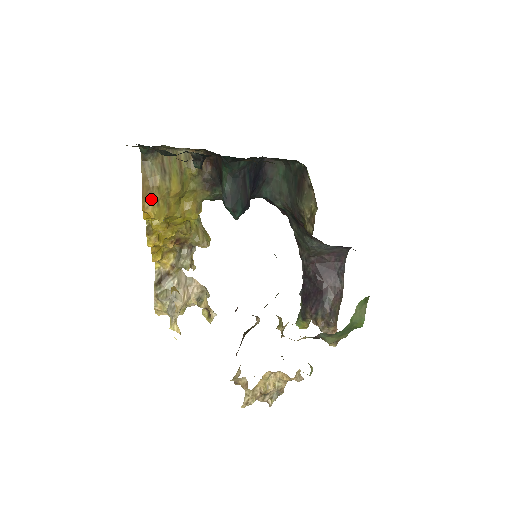
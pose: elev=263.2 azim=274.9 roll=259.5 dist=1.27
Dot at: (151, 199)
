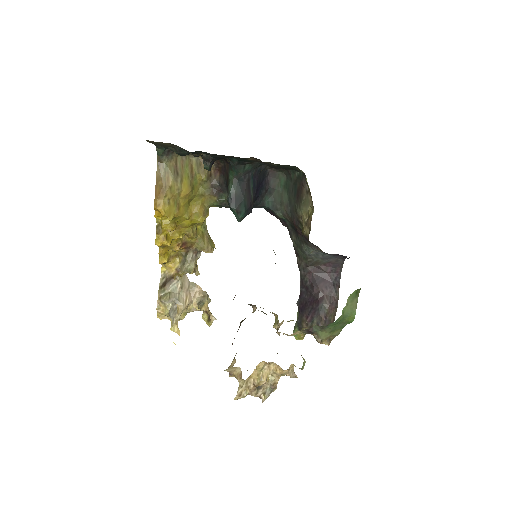
Dot at: (163, 197)
